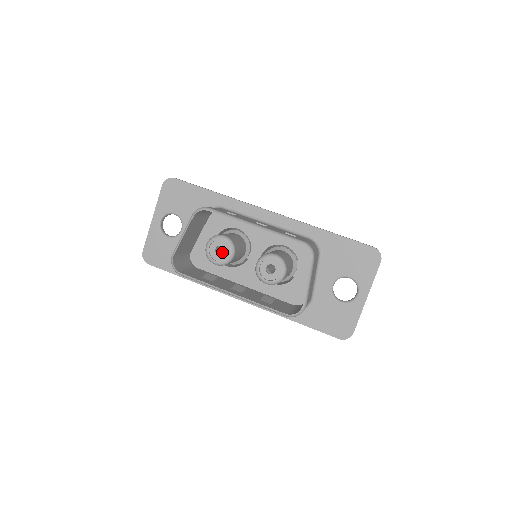
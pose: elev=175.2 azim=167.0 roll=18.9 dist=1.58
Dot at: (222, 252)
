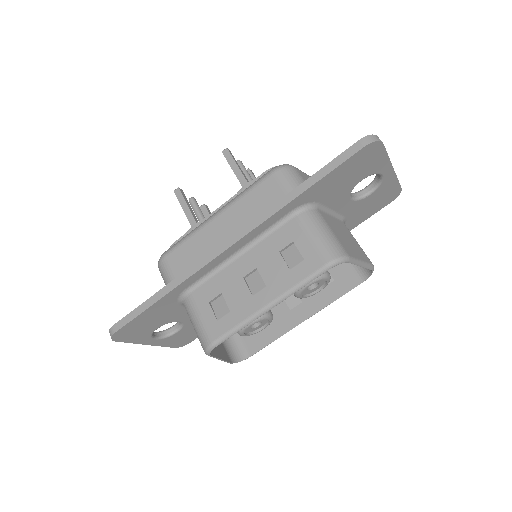
Dot at: occluded
